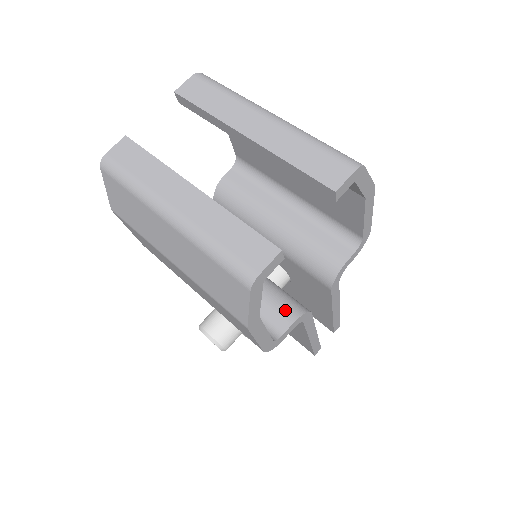
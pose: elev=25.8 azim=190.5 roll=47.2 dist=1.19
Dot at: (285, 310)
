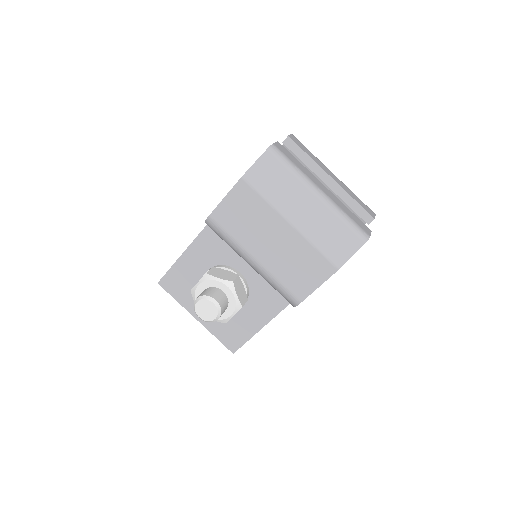
Dot at: occluded
